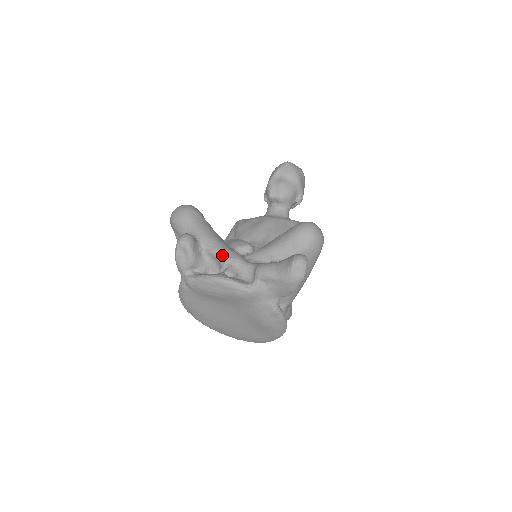
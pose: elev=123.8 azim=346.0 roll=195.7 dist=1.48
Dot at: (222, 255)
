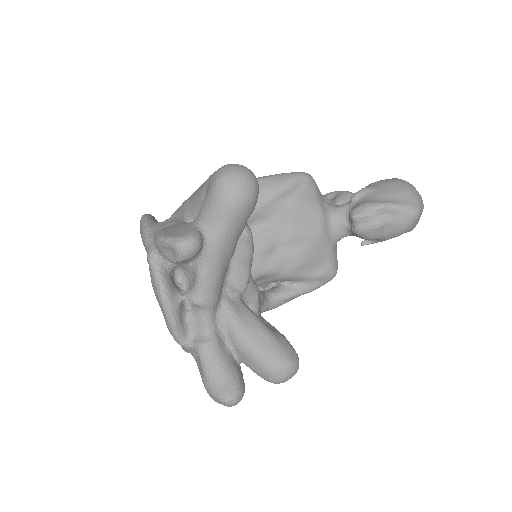
Dot at: (201, 291)
